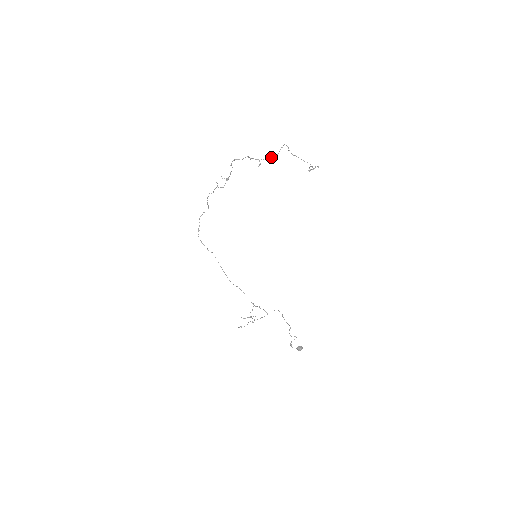
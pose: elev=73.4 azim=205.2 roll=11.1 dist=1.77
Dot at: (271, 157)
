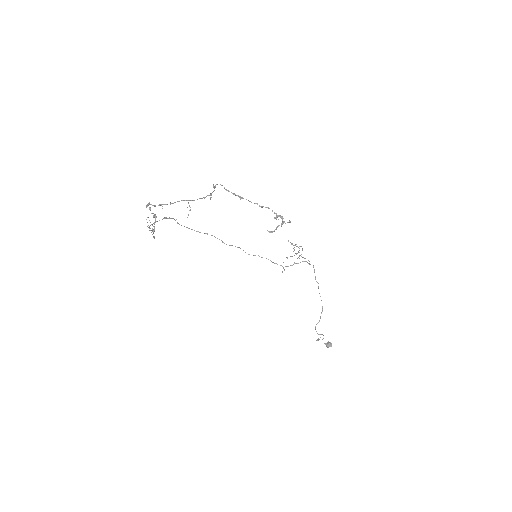
Dot at: occluded
